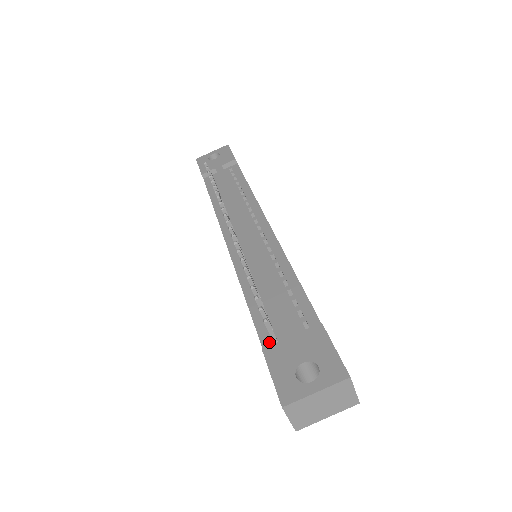
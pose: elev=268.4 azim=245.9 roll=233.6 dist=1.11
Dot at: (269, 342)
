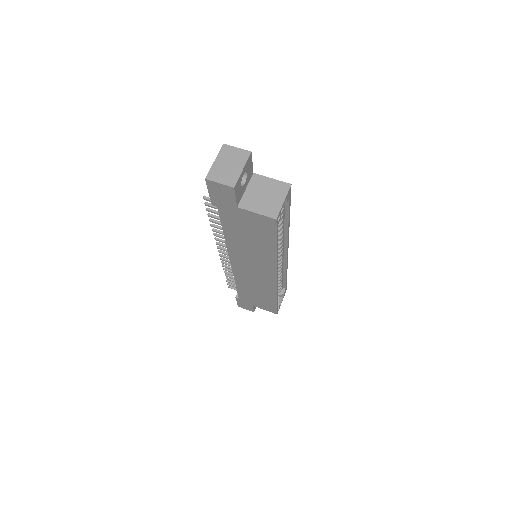
Dot at: occluded
